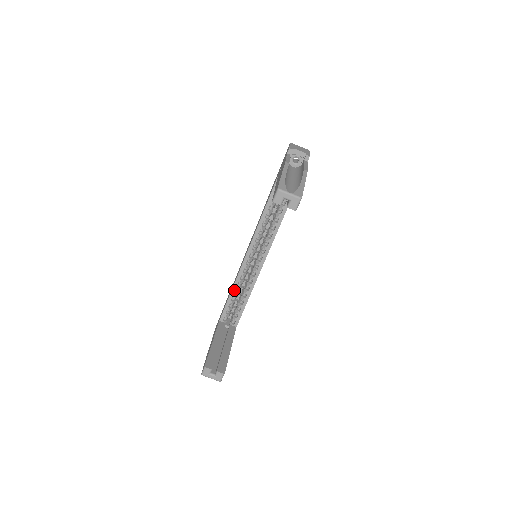
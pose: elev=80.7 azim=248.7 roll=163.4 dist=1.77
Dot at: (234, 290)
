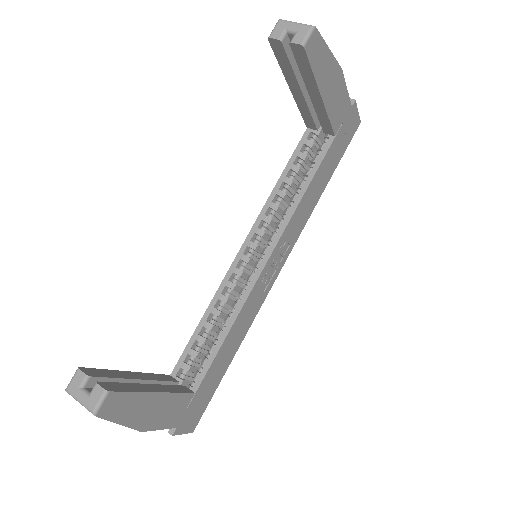
Dot at: (208, 314)
